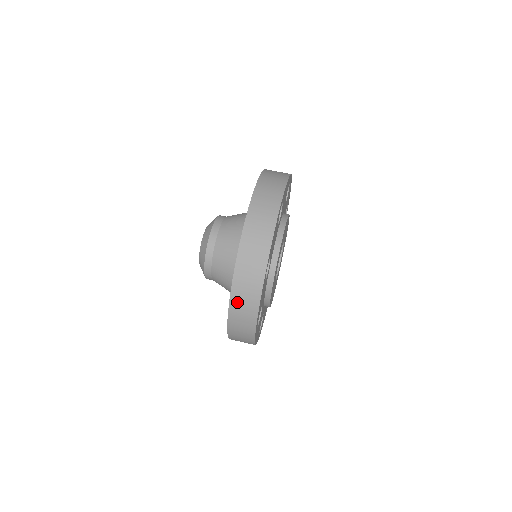
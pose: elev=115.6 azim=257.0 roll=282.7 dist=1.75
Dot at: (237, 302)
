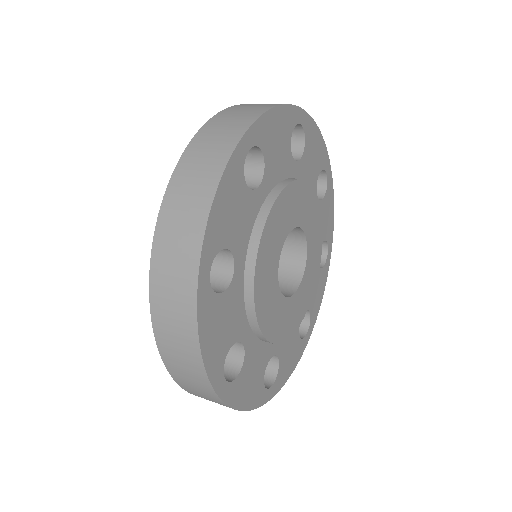
Dot at: (244, 106)
